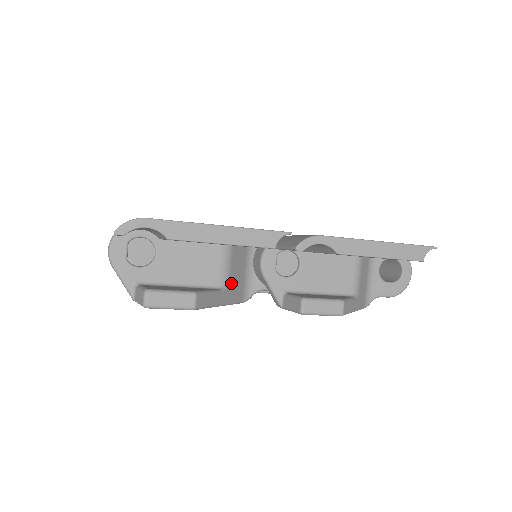
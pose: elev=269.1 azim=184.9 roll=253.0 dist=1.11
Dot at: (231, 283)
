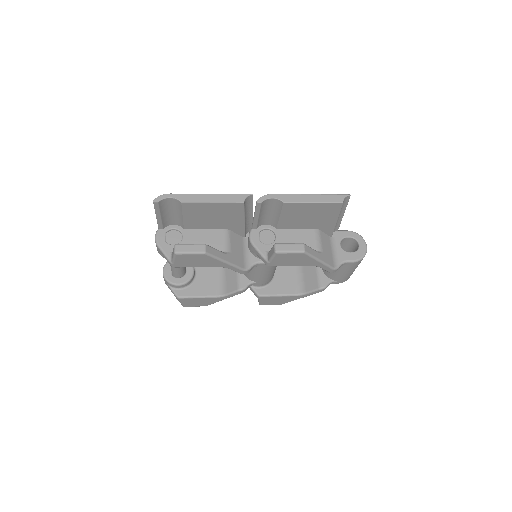
Dot at: (232, 252)
